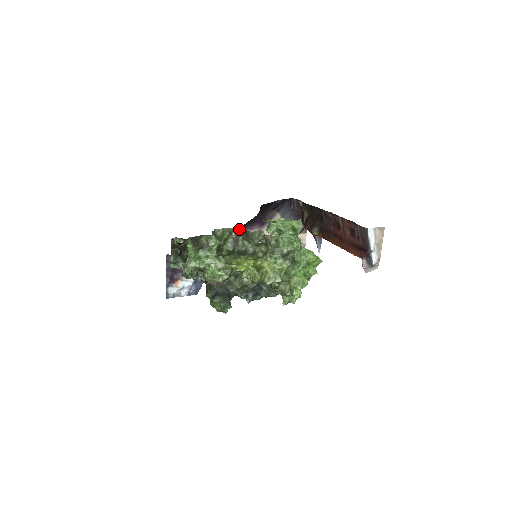
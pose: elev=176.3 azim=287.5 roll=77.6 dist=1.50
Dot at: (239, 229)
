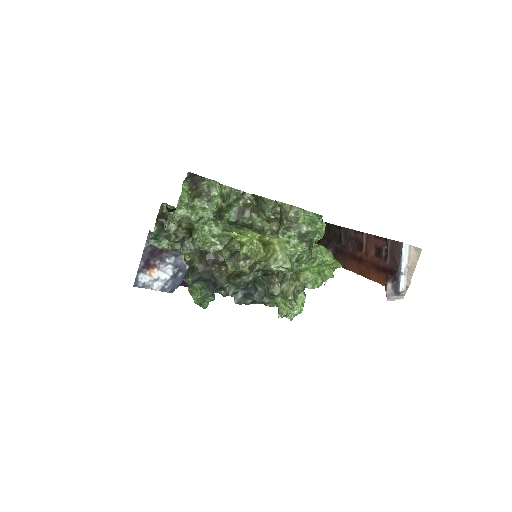
Dot at: (249, 198)
